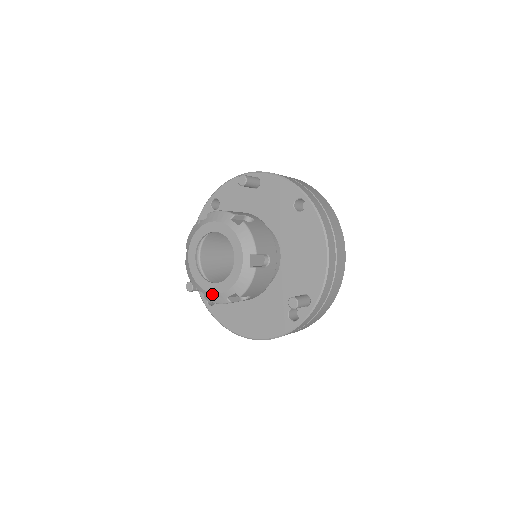
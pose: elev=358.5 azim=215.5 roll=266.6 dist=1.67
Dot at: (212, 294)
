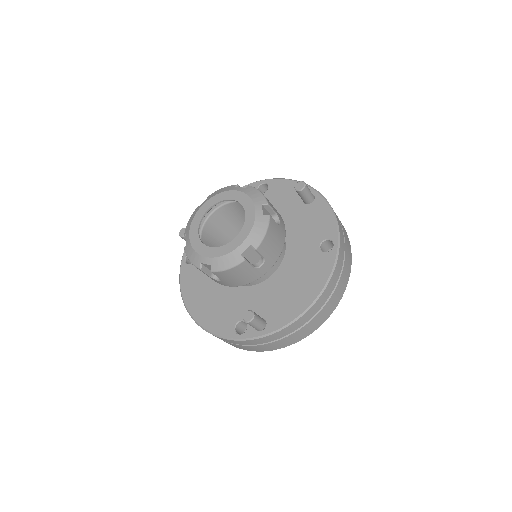
Dot at: (193, 250)
